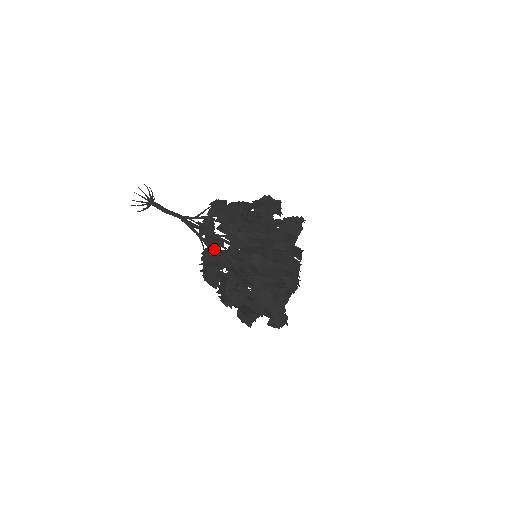
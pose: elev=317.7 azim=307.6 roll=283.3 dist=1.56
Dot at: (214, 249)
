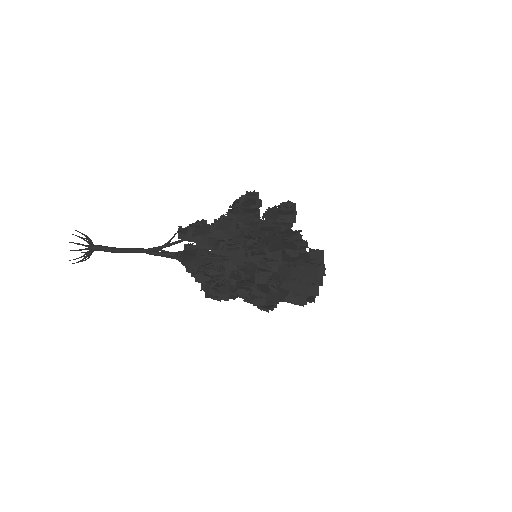
Dot at: (199, 262)
